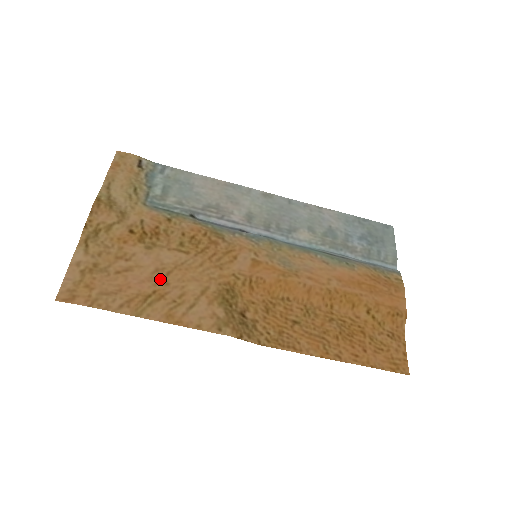
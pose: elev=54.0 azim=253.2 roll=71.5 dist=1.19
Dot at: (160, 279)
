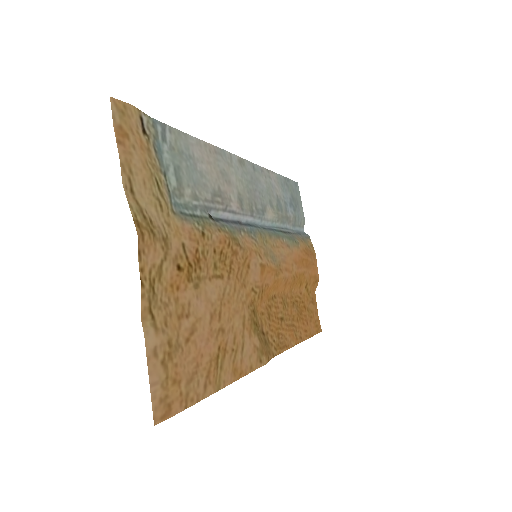
Dot at: (217, 328)
